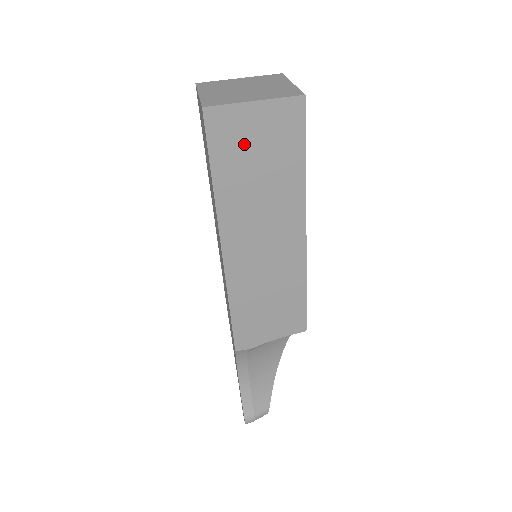
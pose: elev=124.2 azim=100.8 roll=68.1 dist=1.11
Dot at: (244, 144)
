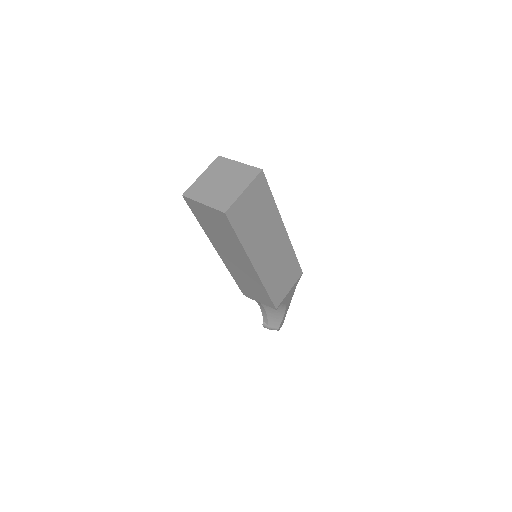
Dot at: (206, 217)
